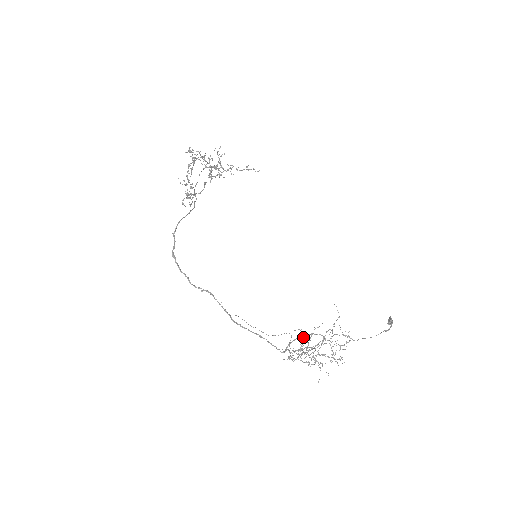
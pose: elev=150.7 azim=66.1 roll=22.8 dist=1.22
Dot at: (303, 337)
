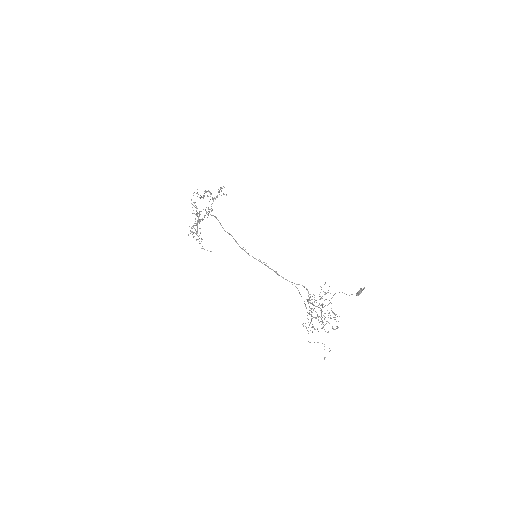
Dot at: (314, 297)
